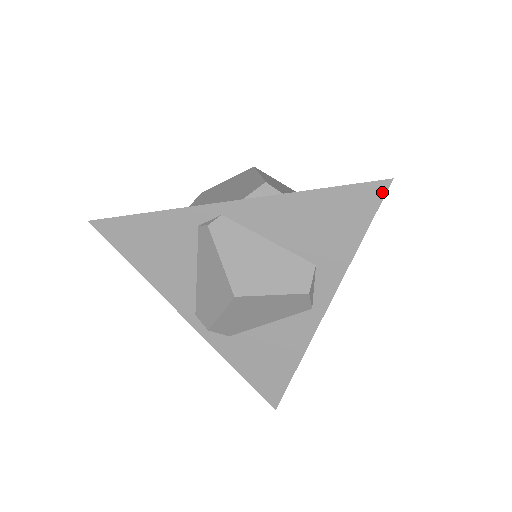
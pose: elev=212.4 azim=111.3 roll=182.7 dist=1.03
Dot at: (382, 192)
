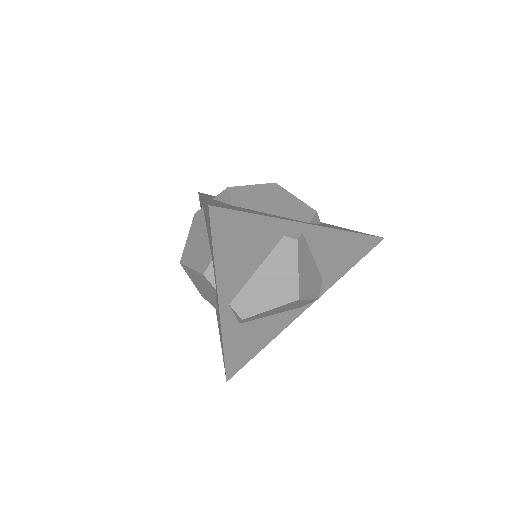
Dot at: (376, 244)
